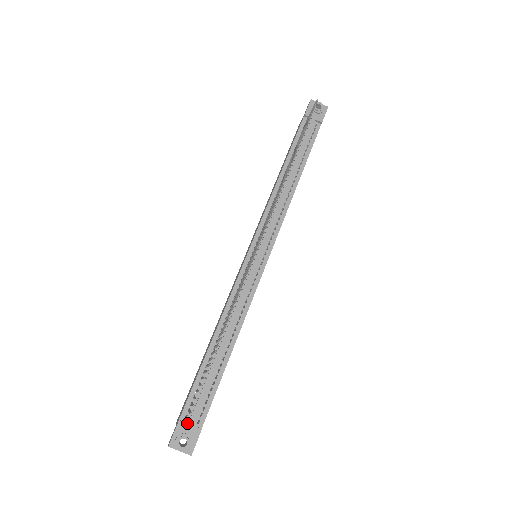
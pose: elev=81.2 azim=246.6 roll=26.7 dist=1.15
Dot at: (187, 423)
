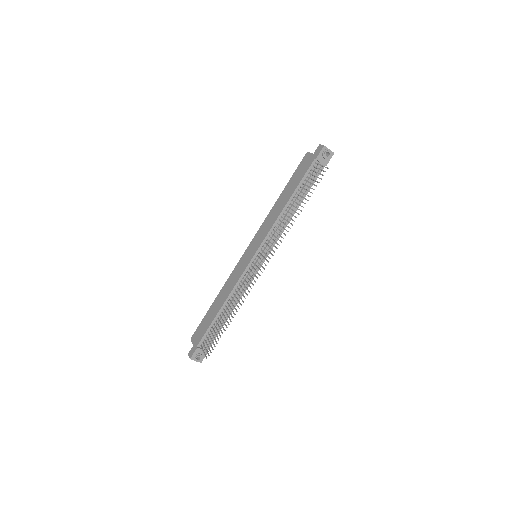
Dot at: (201, 349)
